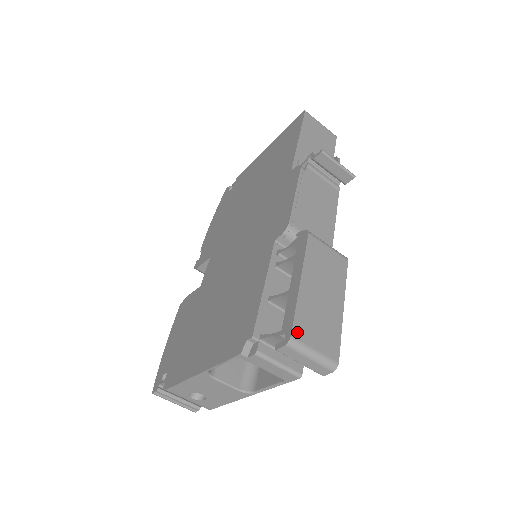
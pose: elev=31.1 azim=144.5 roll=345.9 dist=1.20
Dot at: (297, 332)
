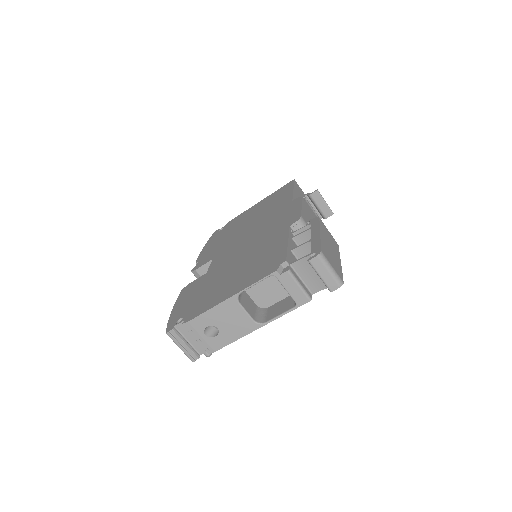
Dot at: (323, 252)
